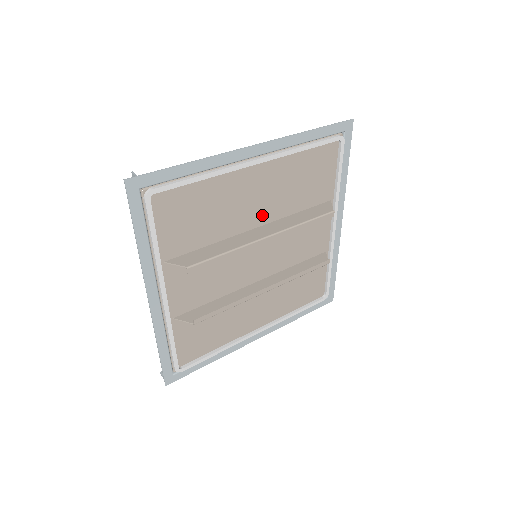
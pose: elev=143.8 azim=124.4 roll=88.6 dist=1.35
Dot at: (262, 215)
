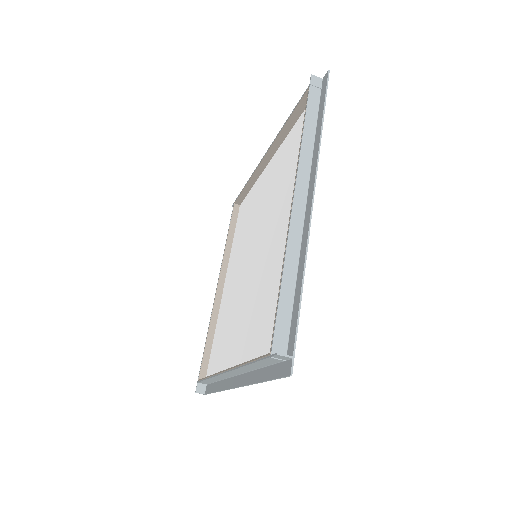
Dot at: occluded
